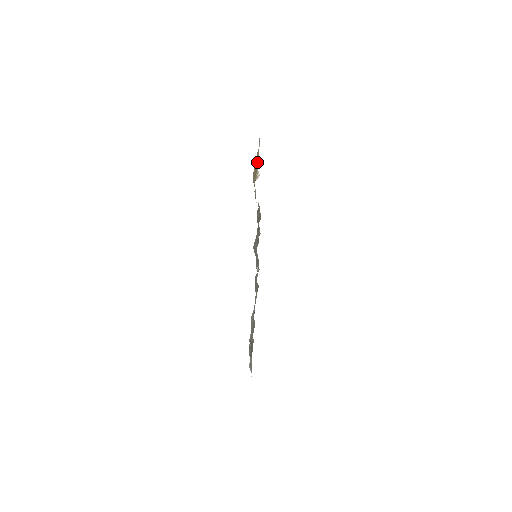
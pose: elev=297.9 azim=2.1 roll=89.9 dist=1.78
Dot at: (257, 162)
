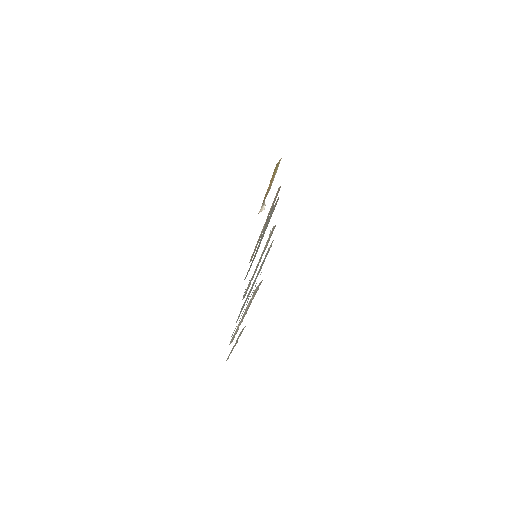
Dot at: occluded
